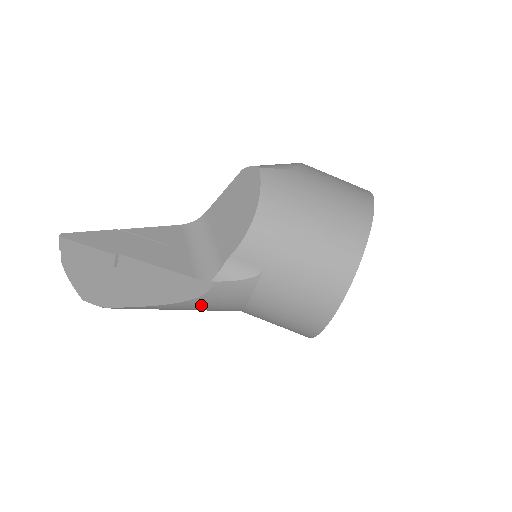
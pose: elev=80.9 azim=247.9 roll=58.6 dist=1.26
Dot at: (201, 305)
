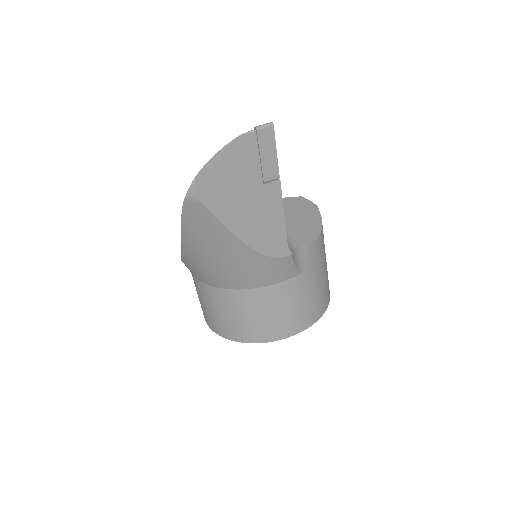
Dot at: (251, 263)
